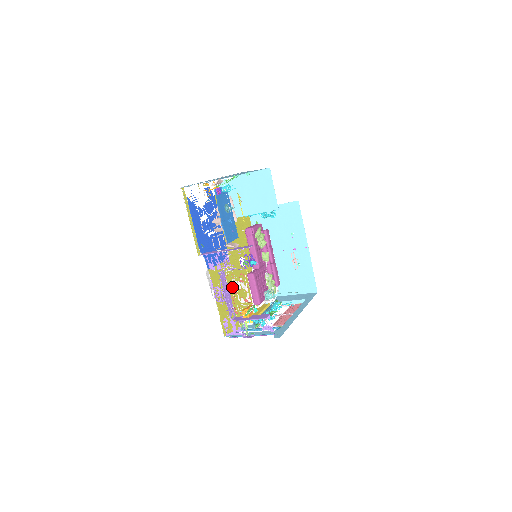
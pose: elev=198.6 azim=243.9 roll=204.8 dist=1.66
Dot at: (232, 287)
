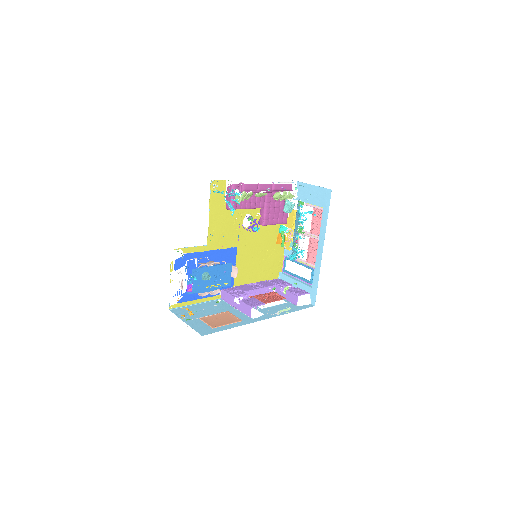
Dot at: (259, 297)
